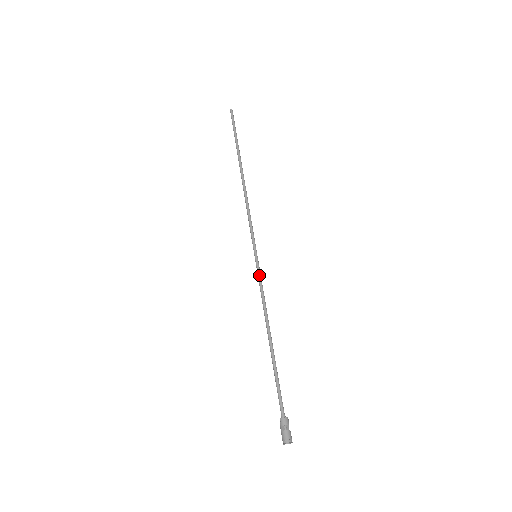
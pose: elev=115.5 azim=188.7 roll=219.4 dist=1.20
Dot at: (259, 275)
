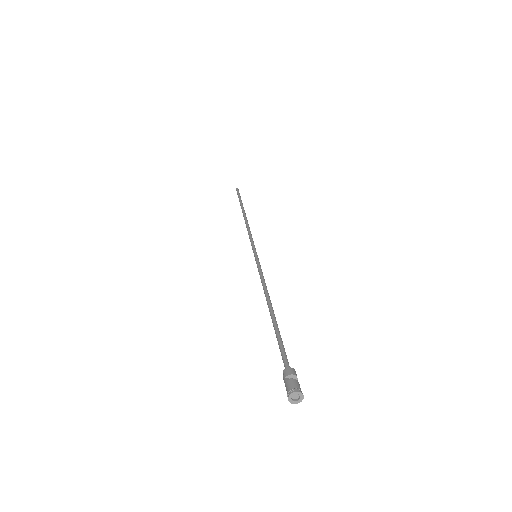
Dot at: (258, 266)
